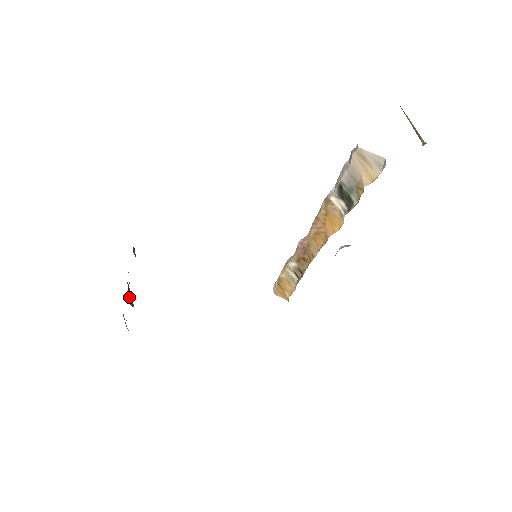
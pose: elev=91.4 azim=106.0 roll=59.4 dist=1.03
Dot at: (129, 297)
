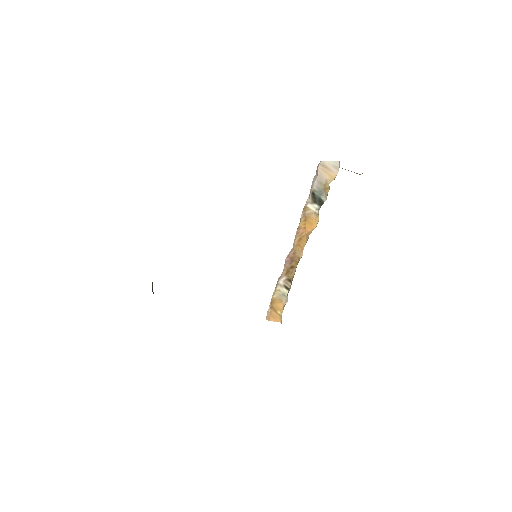
Dot at: (152, 289)
